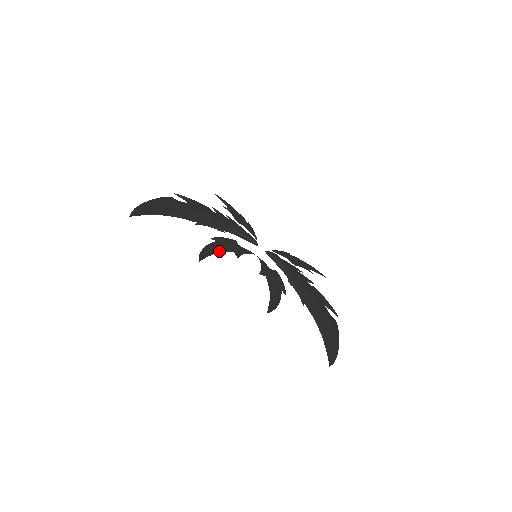
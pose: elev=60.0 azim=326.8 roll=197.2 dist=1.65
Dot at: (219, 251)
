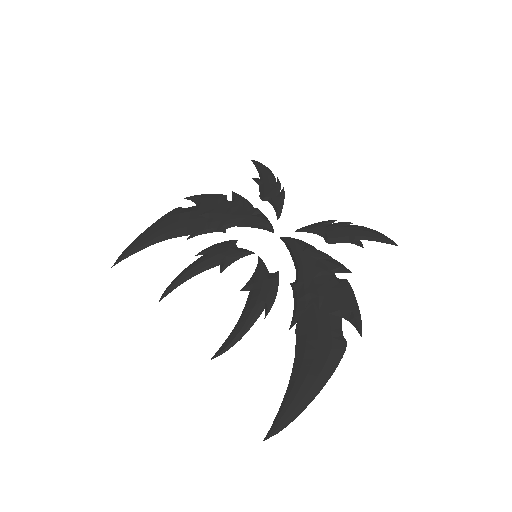
Dot at: (196, 273)
